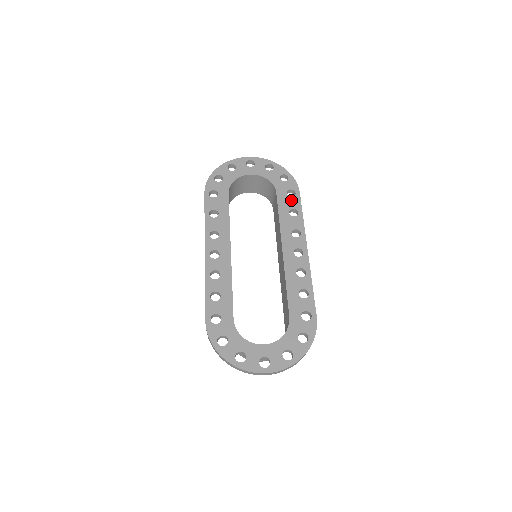
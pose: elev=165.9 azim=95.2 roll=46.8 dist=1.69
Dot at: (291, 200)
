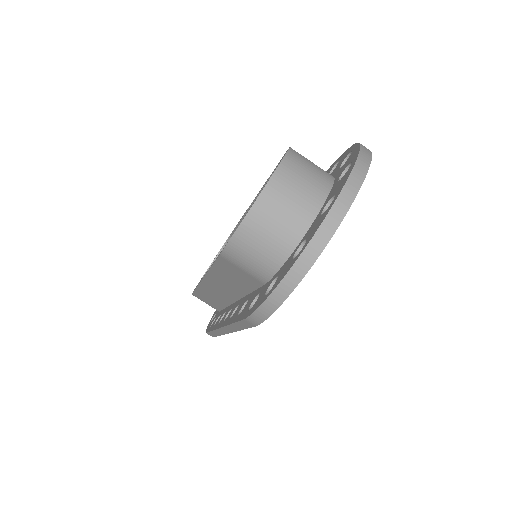
Dot at: occluded
